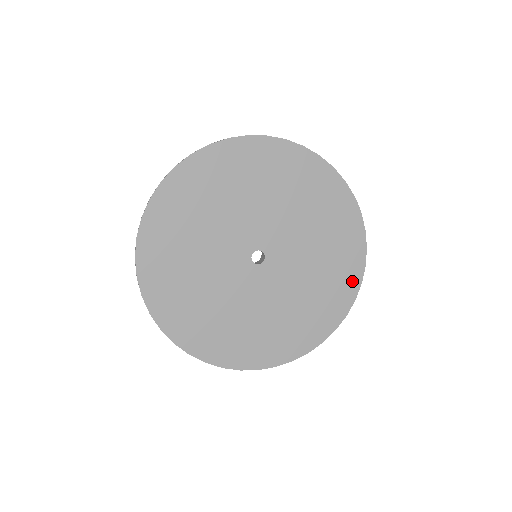
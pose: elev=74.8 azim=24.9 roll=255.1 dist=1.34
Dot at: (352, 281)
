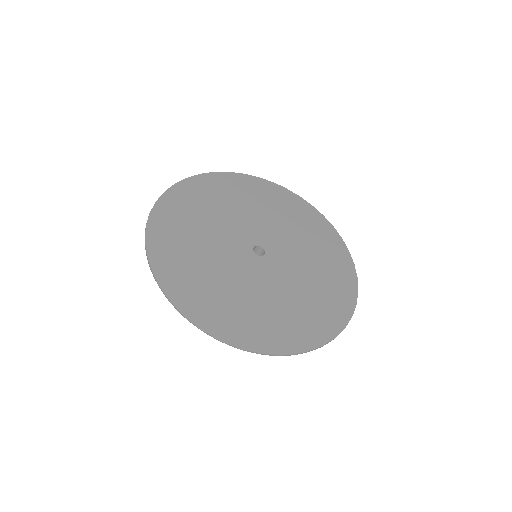
Dot at: (327, 229)
